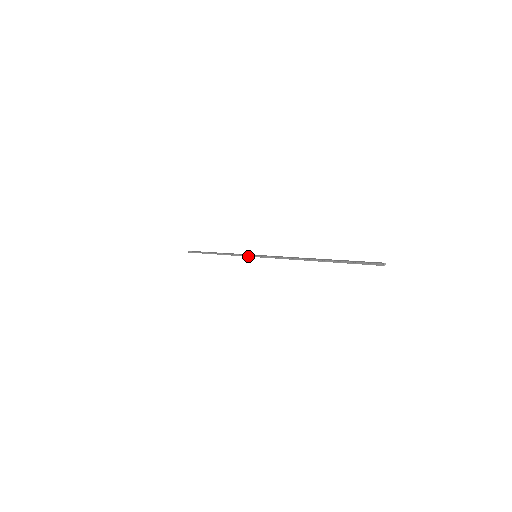
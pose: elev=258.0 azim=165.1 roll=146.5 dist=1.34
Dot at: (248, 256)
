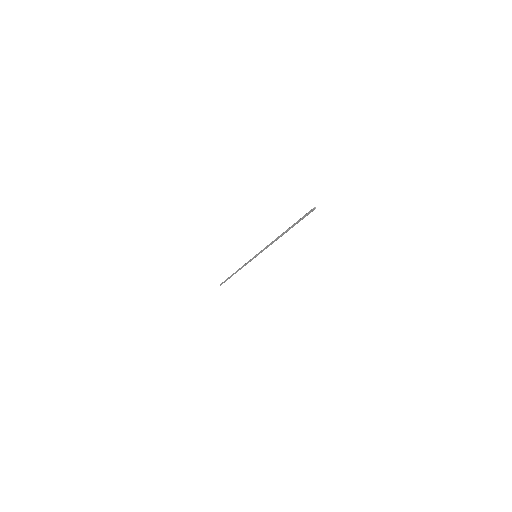
Dot at: (252, 258)
